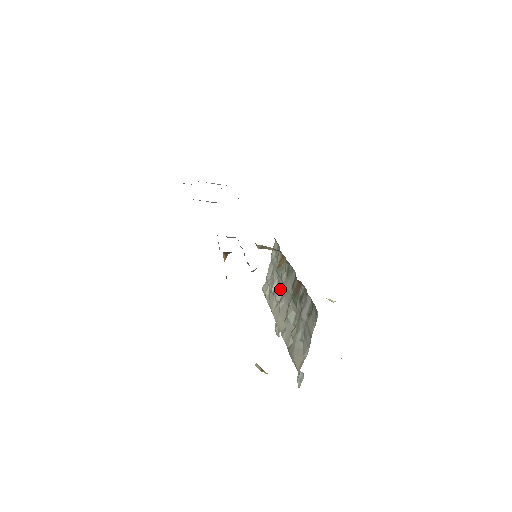
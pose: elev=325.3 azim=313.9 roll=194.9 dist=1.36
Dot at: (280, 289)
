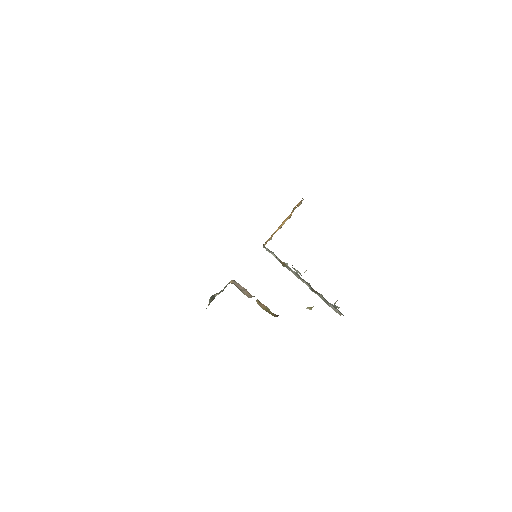
Dot at: (291, 269)
